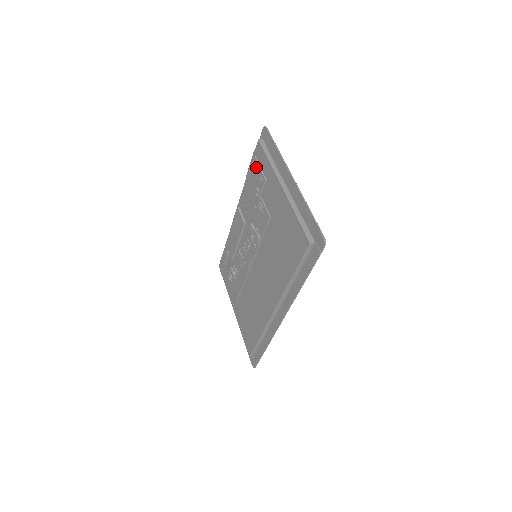
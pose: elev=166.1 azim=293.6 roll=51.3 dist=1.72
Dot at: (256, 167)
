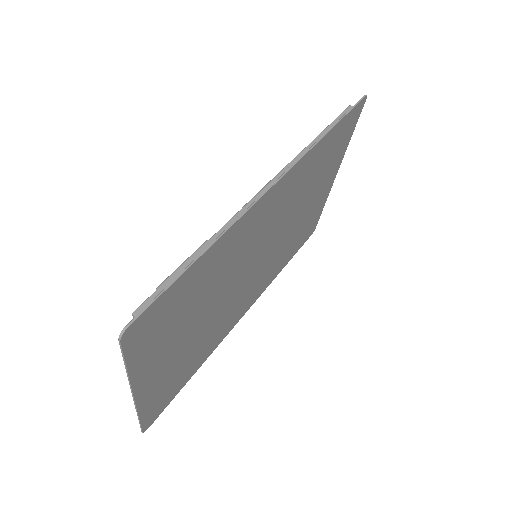
Dot at: occluded
